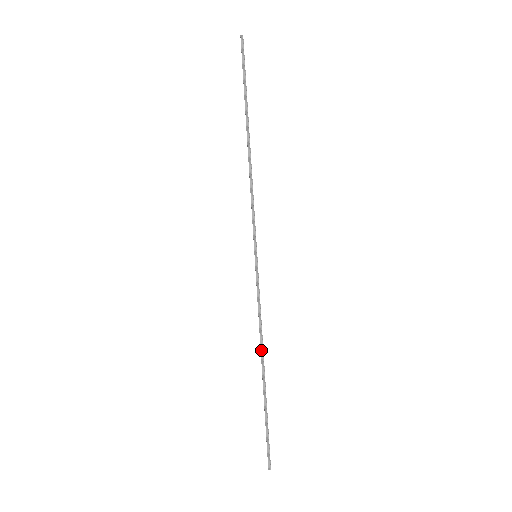
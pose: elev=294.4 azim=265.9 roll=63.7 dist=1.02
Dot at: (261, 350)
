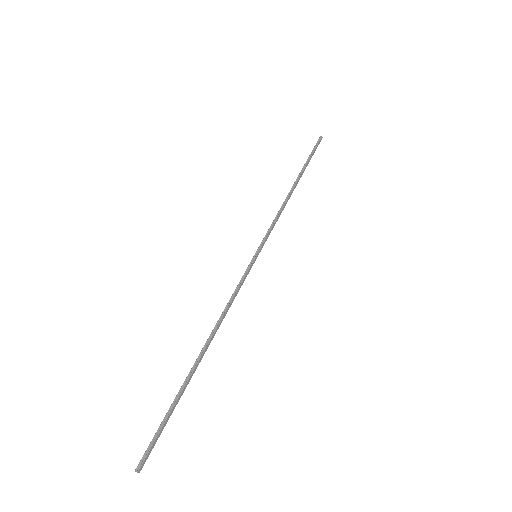
Dot at: (212, 331)
